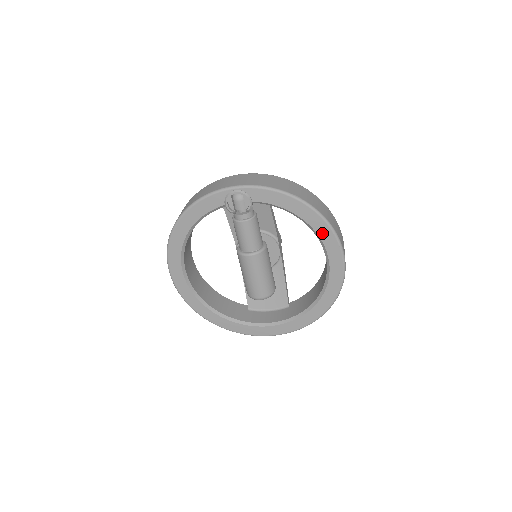
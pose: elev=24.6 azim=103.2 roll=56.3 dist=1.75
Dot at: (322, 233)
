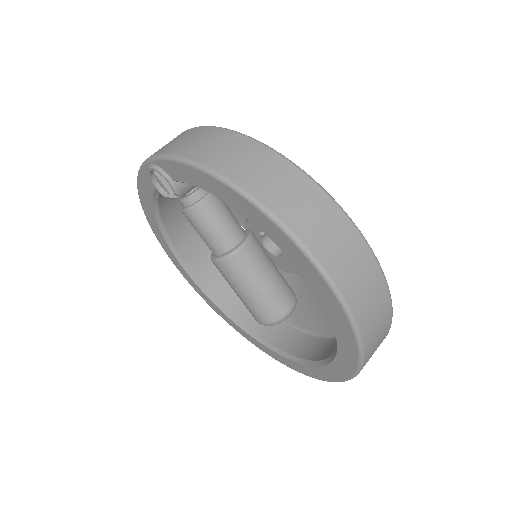
Dot at: (275, 237)
